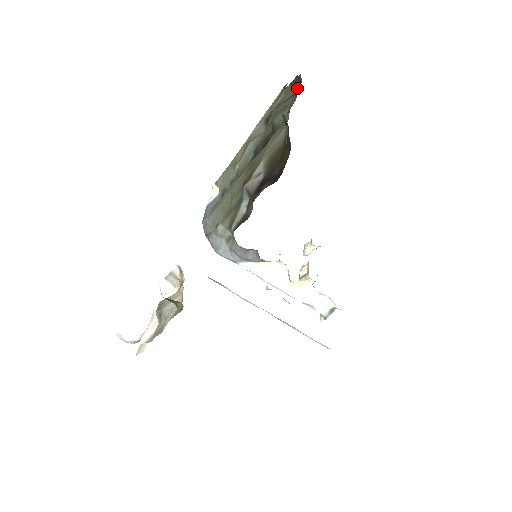
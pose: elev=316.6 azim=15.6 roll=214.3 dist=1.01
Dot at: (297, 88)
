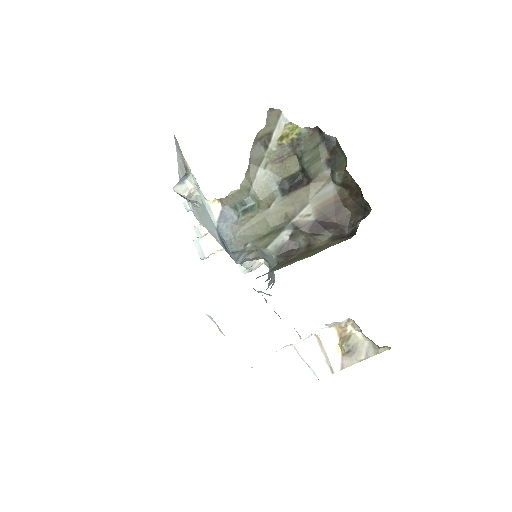
Dot at: (323, 142)
